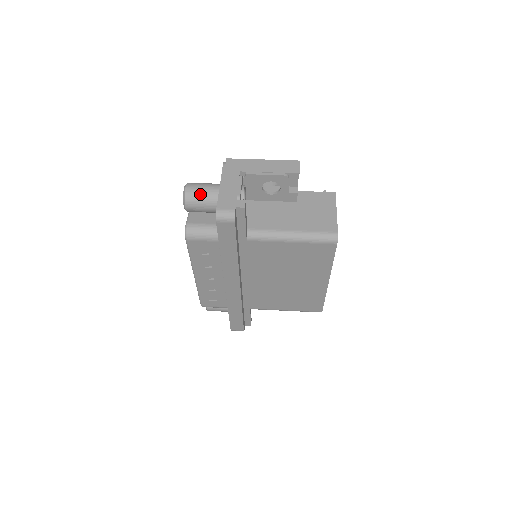
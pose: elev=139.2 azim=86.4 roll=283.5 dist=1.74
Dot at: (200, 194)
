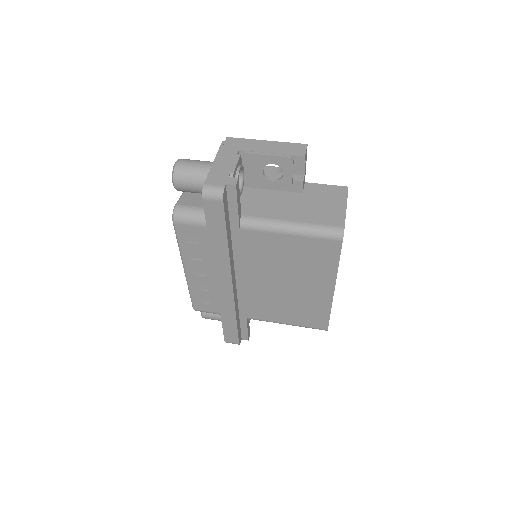
Dot at: (191, 170)
